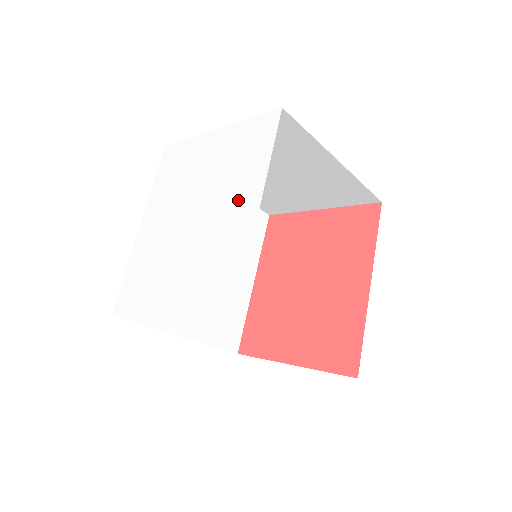
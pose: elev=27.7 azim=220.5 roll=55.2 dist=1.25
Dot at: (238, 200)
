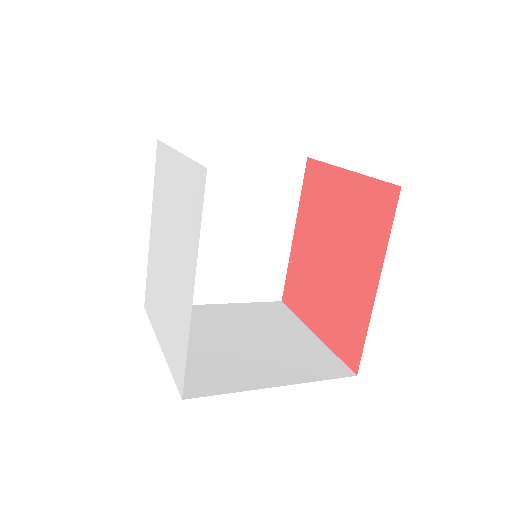
Dot at: (186, 264)
